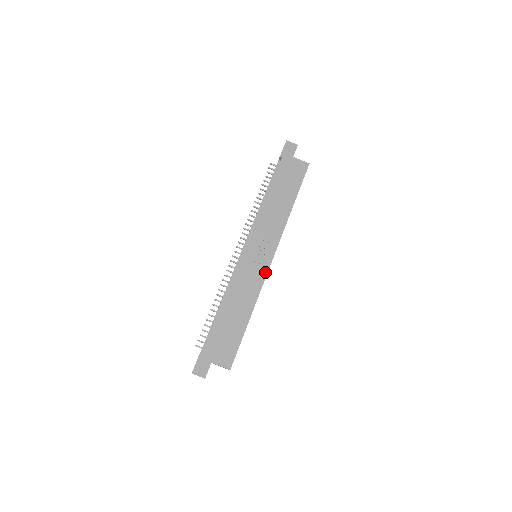
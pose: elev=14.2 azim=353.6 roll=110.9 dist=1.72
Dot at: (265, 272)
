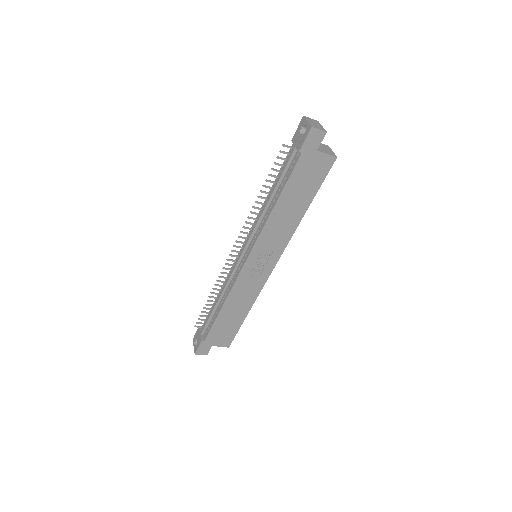
Dot at: (266, 278)
